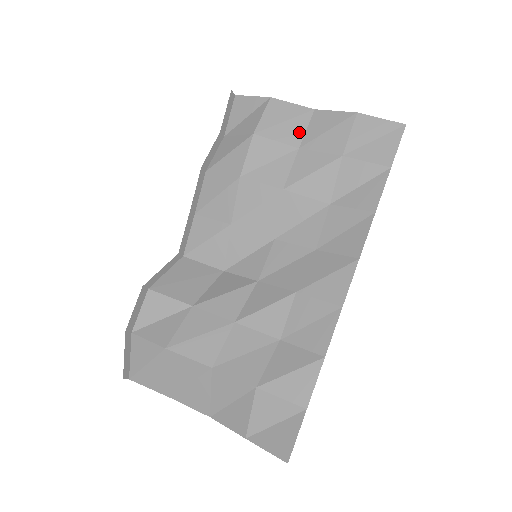
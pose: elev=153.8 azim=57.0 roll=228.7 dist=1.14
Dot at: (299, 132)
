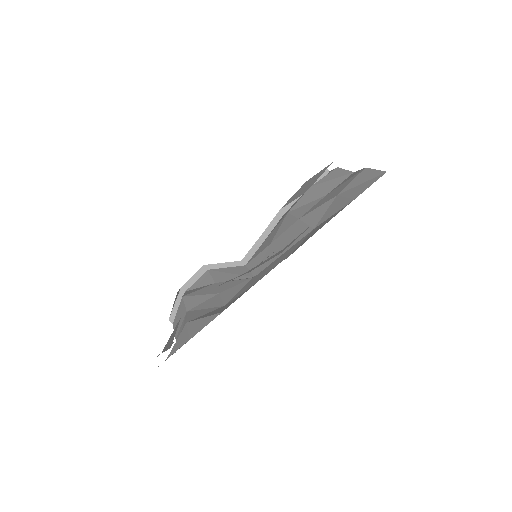
Dot at: (334, 186)
